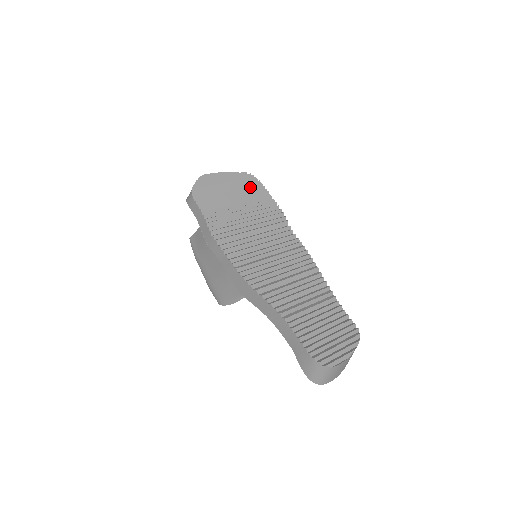
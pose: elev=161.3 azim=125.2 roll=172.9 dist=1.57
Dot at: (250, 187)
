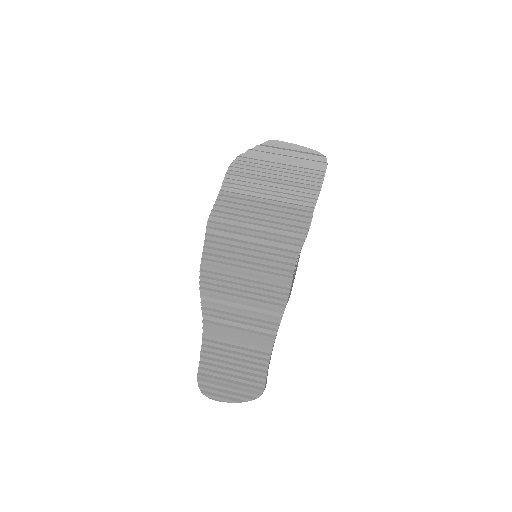
Dot at: (302, 184)
